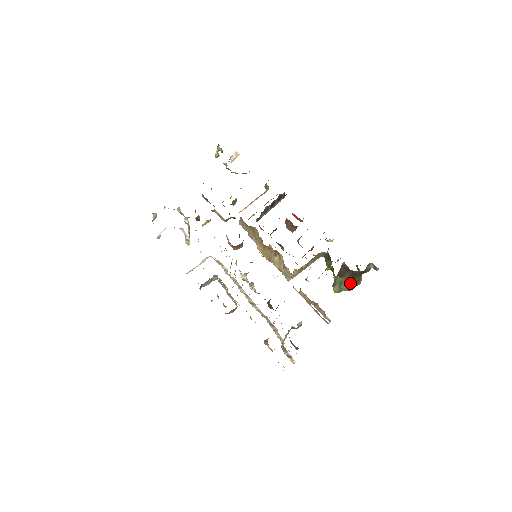
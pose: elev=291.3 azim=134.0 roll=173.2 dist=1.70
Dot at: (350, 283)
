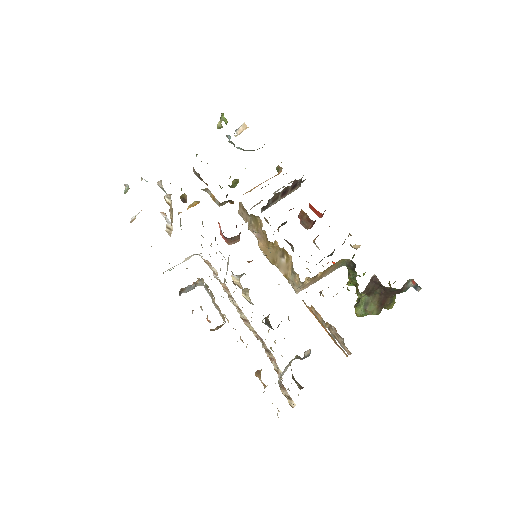
Dot at: (379, 304)
